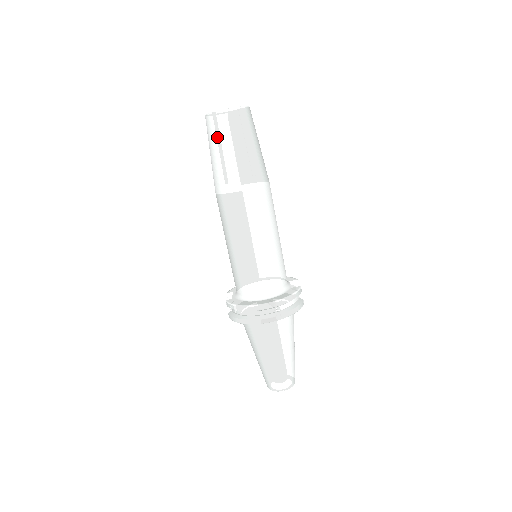
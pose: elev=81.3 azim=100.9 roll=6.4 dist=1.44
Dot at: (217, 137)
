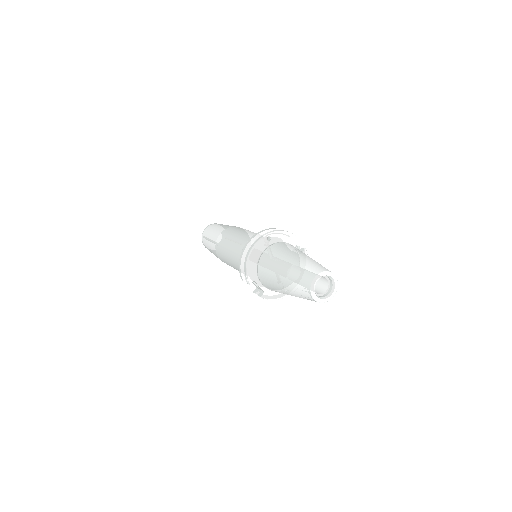
Dot at: (206, 237)
